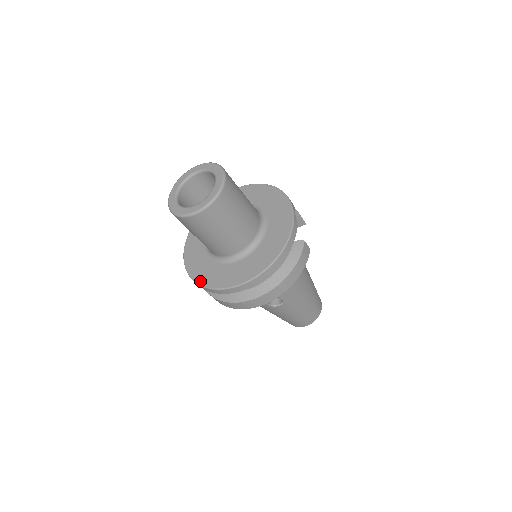
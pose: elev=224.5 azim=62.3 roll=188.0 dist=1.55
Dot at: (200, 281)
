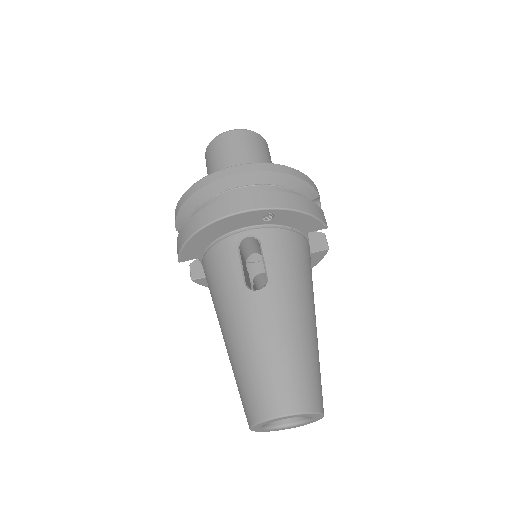
Dot at: occluded
